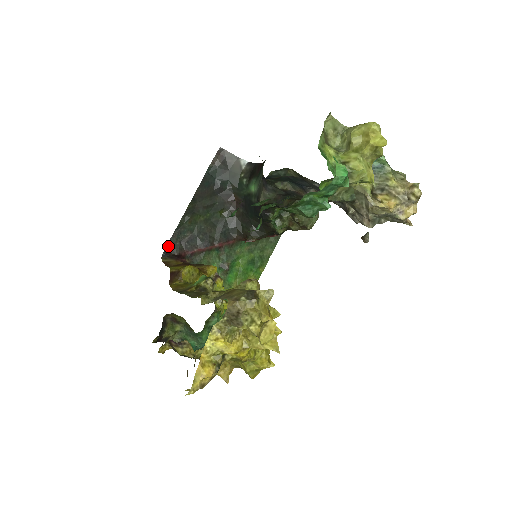
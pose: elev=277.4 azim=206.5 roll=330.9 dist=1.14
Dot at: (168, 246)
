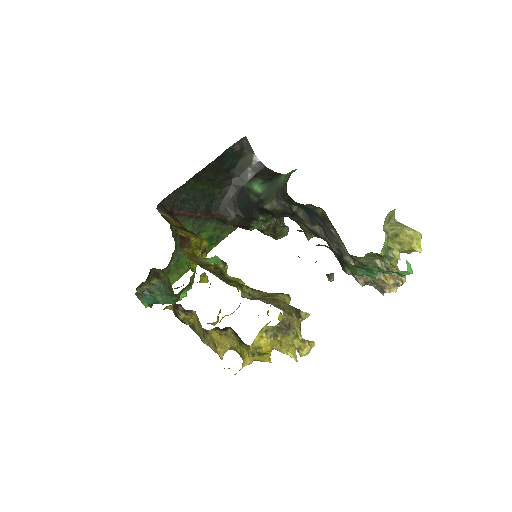
Dot at: (165, 199)
